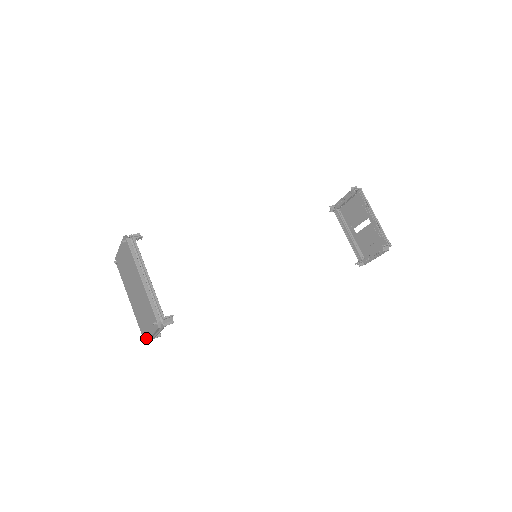
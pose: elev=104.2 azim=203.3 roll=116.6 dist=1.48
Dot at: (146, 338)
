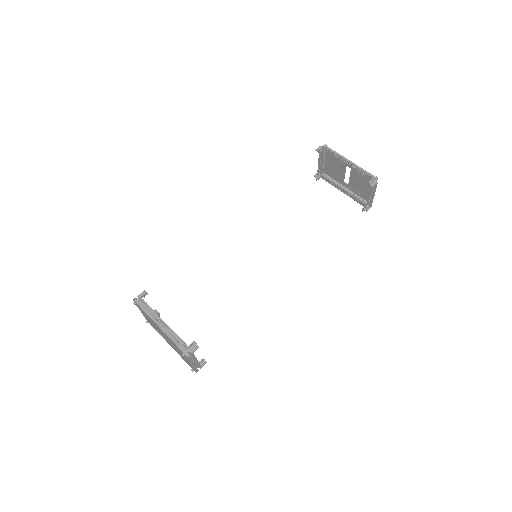
Dot at: (193, 370)
